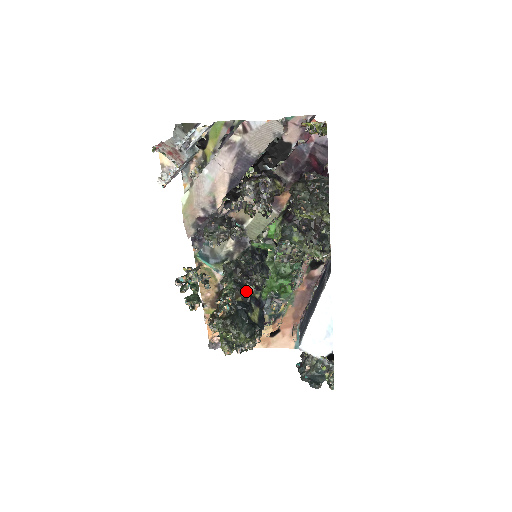
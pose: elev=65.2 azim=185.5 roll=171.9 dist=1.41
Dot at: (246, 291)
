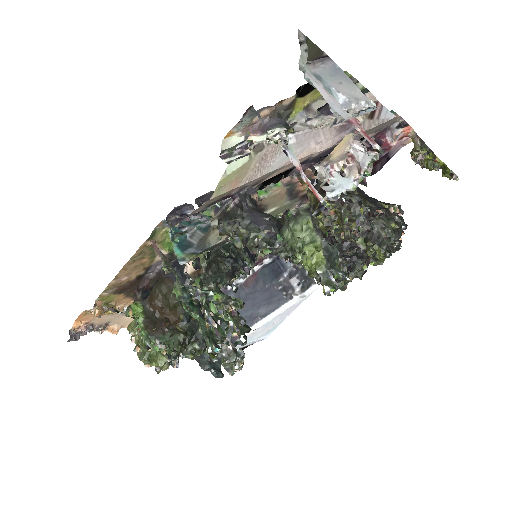
Dot at: occluded
